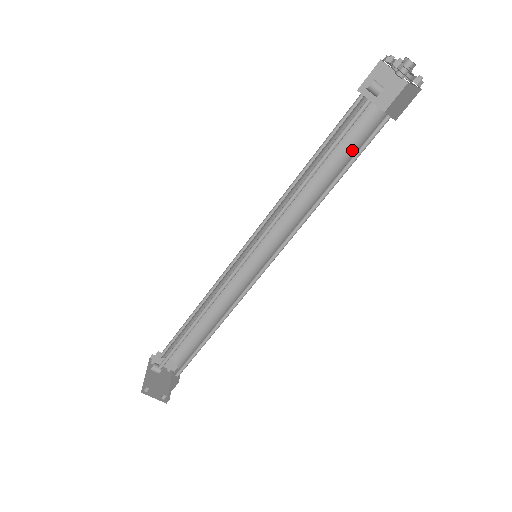
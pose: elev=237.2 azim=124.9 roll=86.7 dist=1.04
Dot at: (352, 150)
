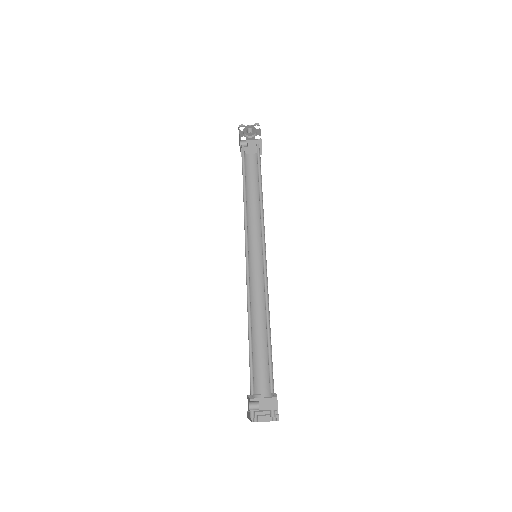
Dot at: occluded
